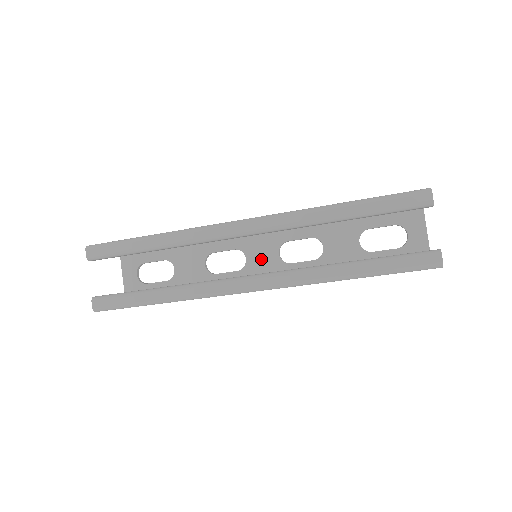
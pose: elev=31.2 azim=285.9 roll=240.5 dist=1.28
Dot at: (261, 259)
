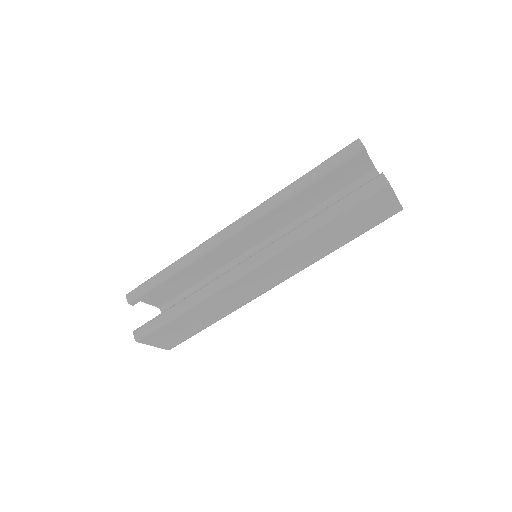
Dot at: occluded
